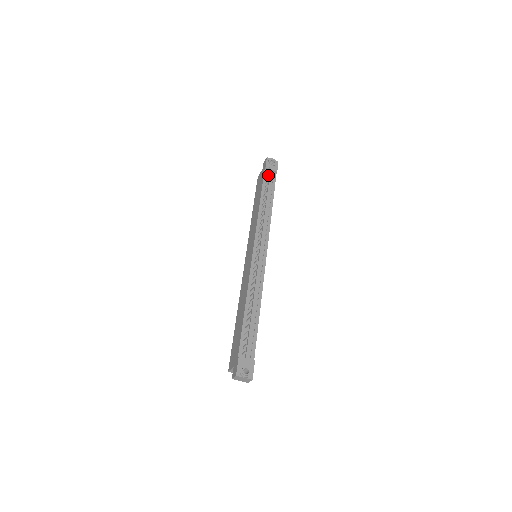
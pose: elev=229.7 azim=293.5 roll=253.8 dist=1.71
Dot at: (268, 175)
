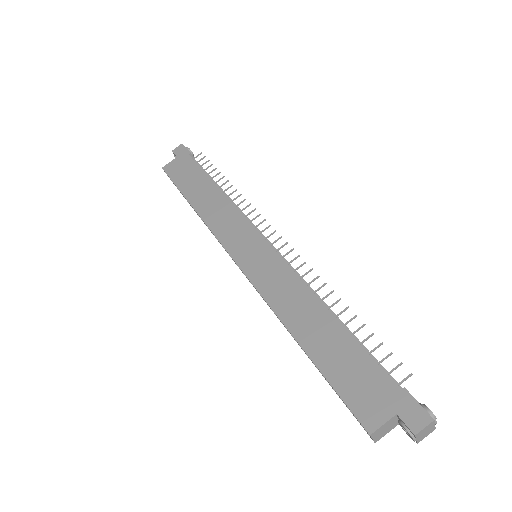
Dot at: occluded
